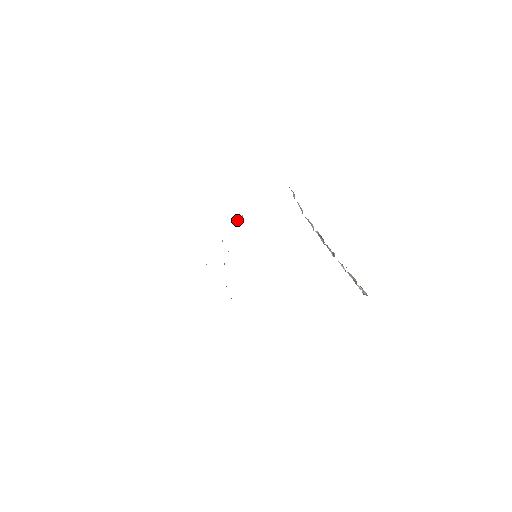
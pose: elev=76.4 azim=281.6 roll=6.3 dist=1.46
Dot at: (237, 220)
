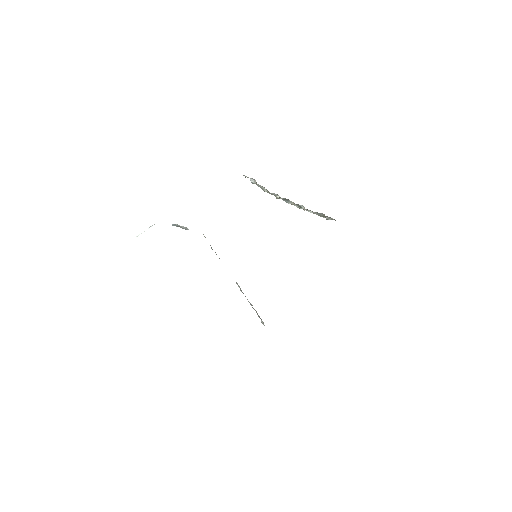
Dot at: occluded
